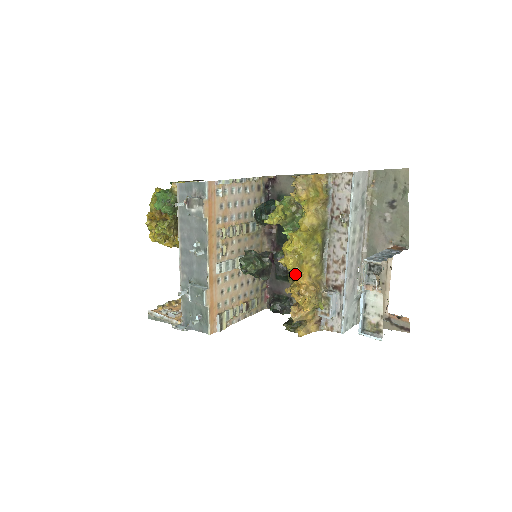
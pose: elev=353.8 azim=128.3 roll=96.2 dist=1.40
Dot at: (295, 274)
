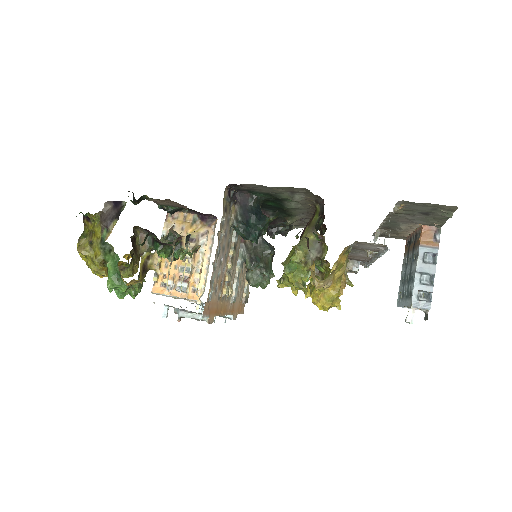
Dot at: occluded
